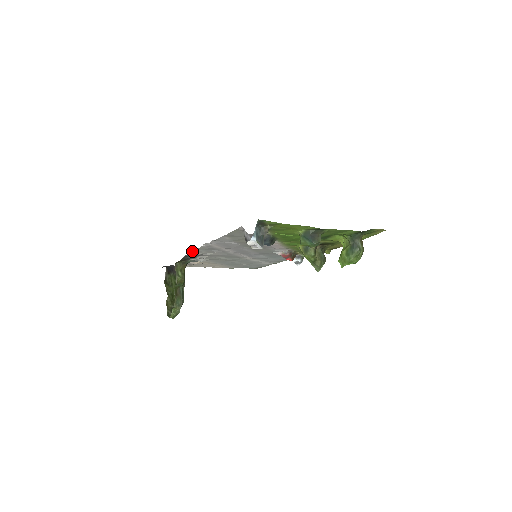
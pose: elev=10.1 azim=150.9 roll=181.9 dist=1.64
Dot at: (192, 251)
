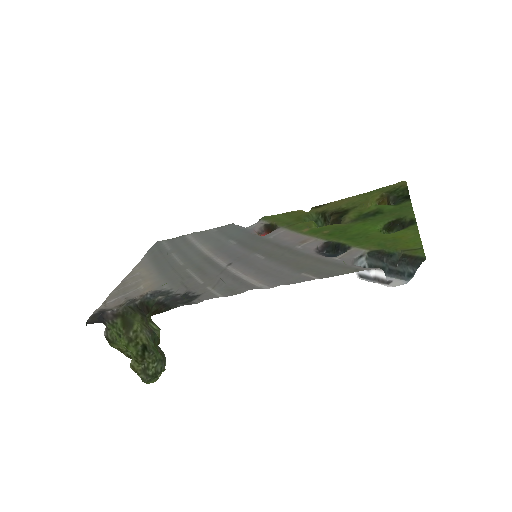
Dot at: (205, 299)
